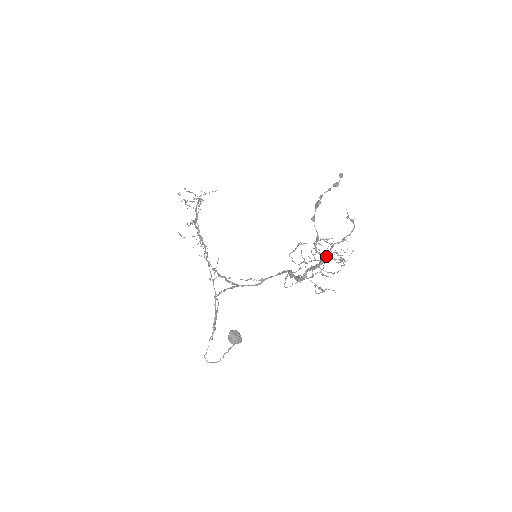
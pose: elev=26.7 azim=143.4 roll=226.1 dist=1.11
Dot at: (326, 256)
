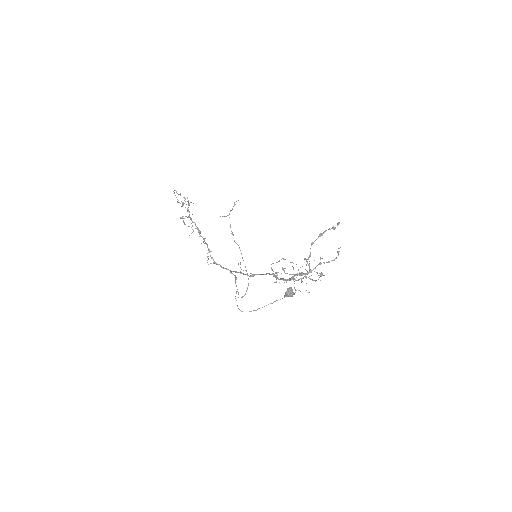
Dot at: occluded
